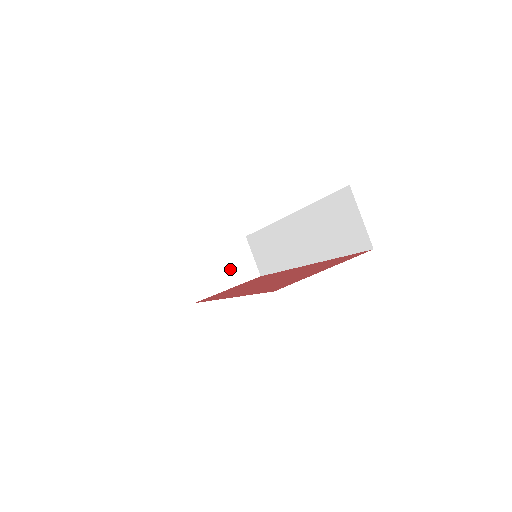
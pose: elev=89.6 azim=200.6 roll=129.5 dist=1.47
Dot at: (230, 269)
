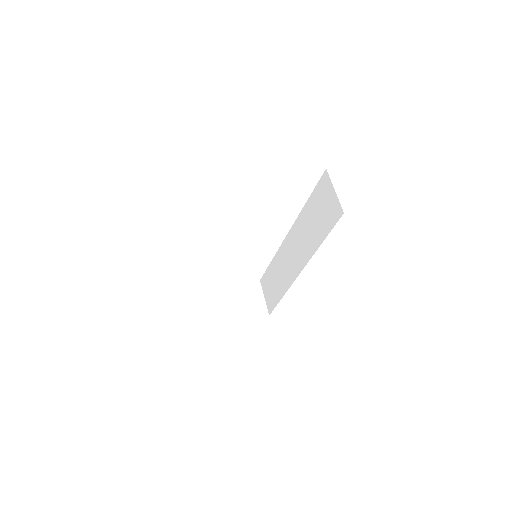
Dot at: (241, 303)
